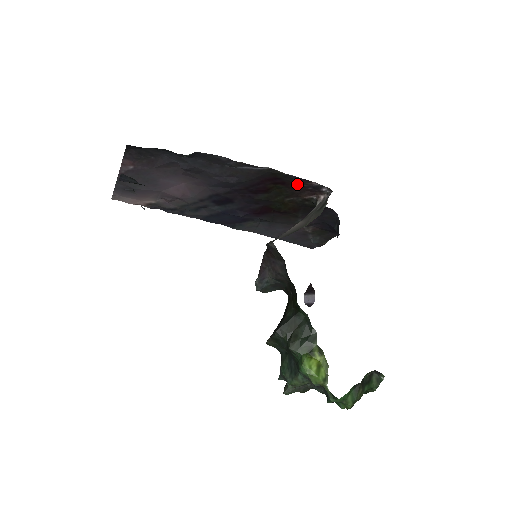
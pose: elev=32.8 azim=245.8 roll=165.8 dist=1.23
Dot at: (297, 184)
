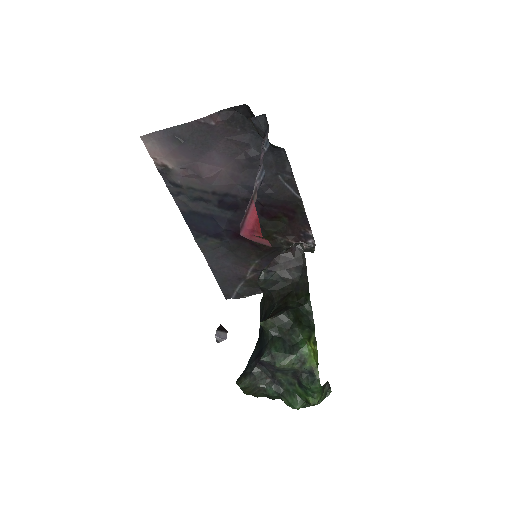
Dot at: (299, 225)
